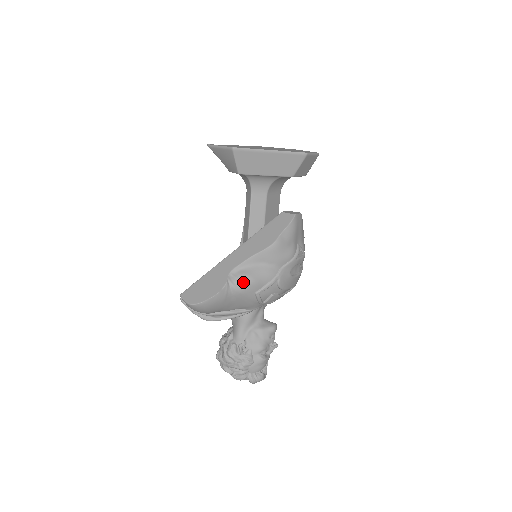
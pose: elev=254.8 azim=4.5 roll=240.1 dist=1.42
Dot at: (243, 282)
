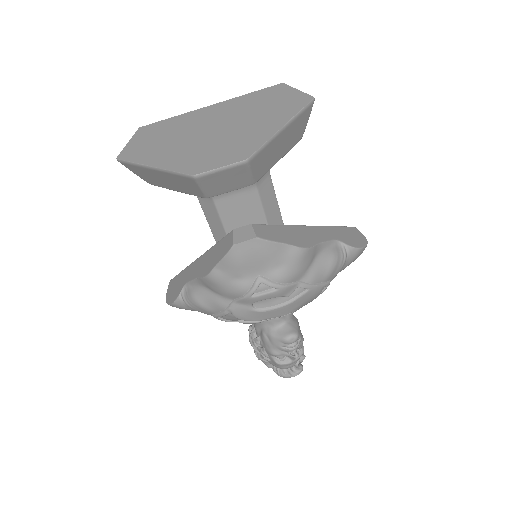
Dot at: (191, 302)
